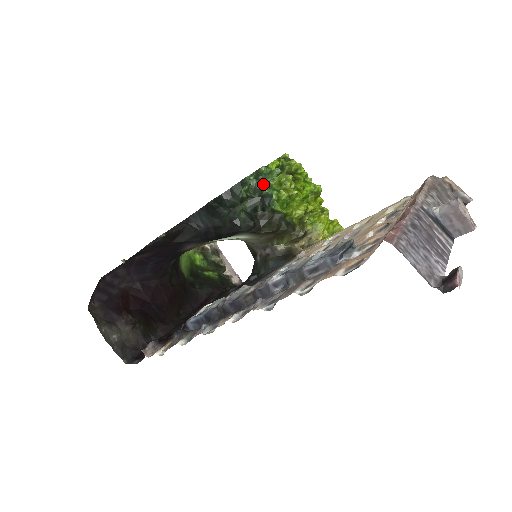
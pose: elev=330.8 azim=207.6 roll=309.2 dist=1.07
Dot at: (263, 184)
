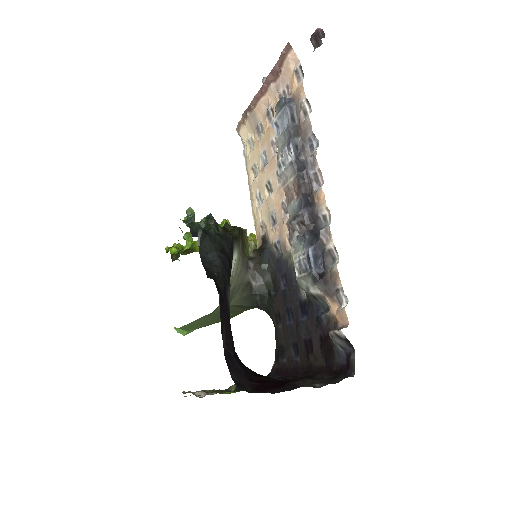
Dot at: occluded
